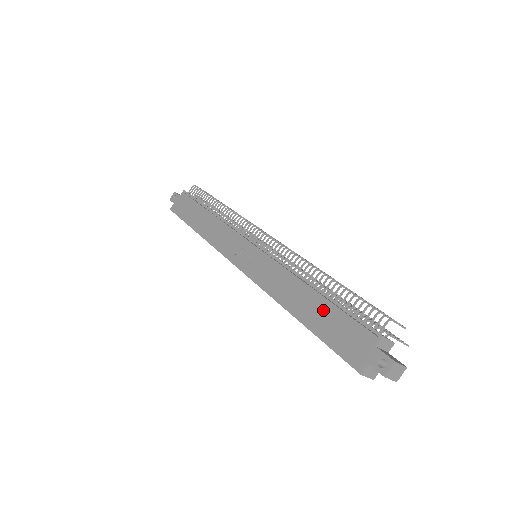
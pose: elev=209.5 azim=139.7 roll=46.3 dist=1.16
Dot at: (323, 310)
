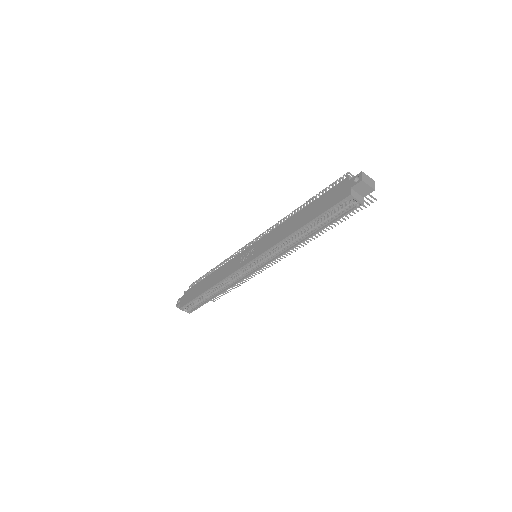
Dot at: (311, 208)
